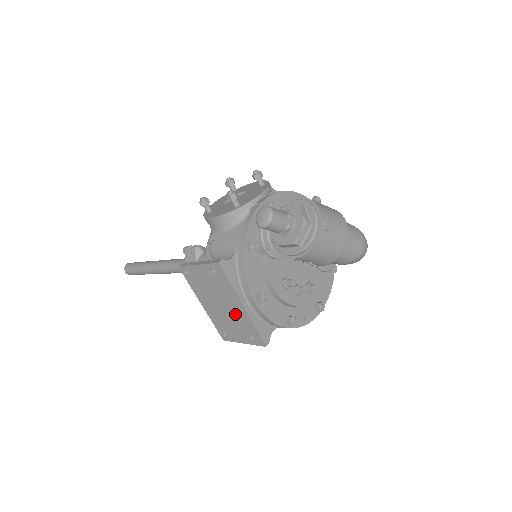
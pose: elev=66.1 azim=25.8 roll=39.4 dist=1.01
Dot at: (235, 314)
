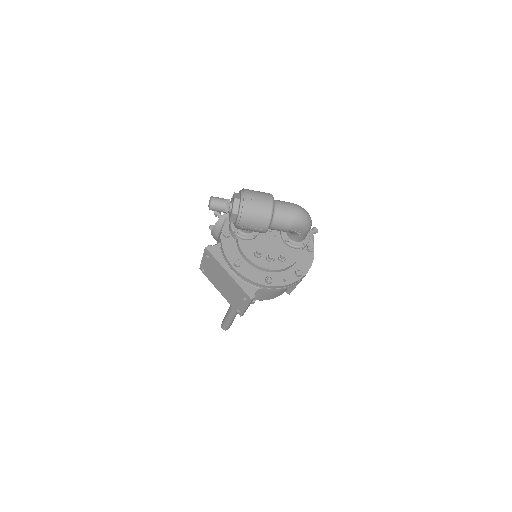
Dot at: (230, 284)
